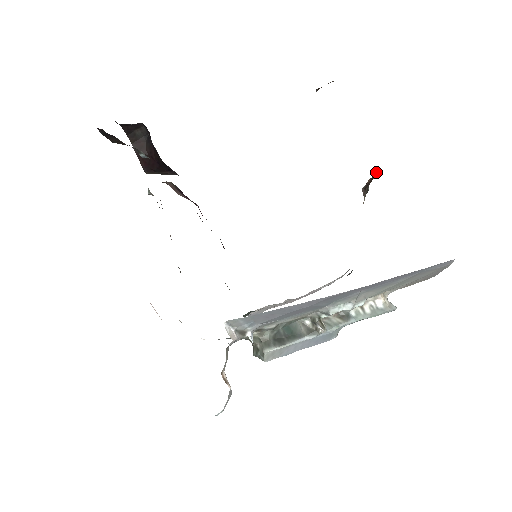
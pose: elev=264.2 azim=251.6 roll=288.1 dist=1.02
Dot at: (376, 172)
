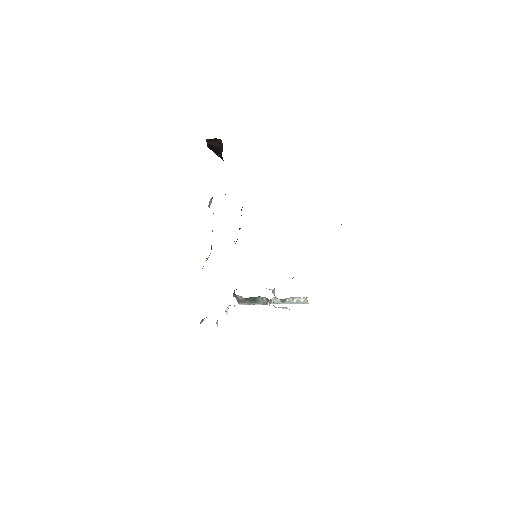
Dot at: occluded
